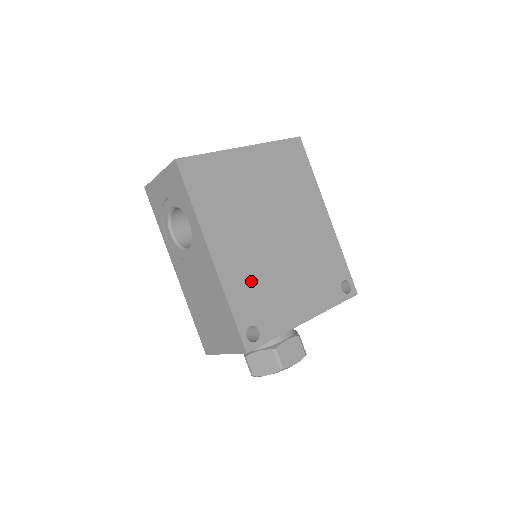
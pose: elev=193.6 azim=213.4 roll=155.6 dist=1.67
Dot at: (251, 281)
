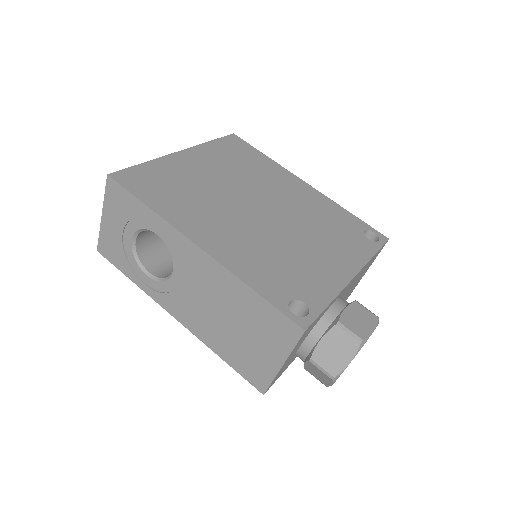
Dot at: (261, 257)
